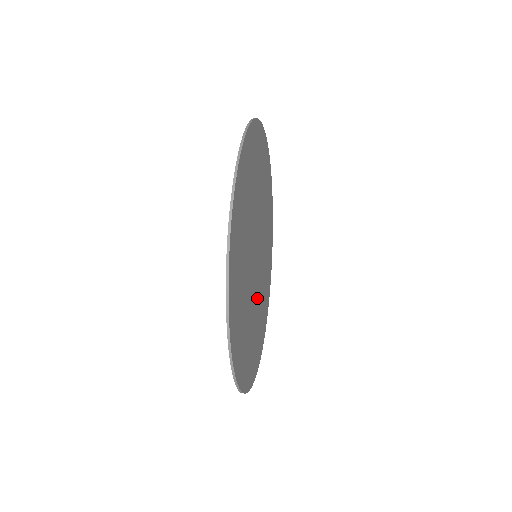
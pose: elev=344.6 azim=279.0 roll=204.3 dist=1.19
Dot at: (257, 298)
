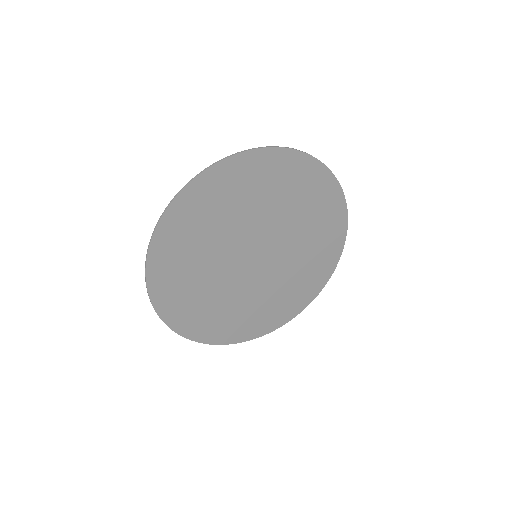
Dot at: (248, 289)
